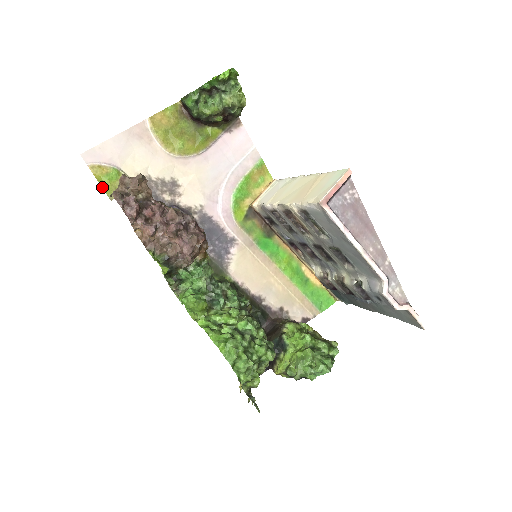
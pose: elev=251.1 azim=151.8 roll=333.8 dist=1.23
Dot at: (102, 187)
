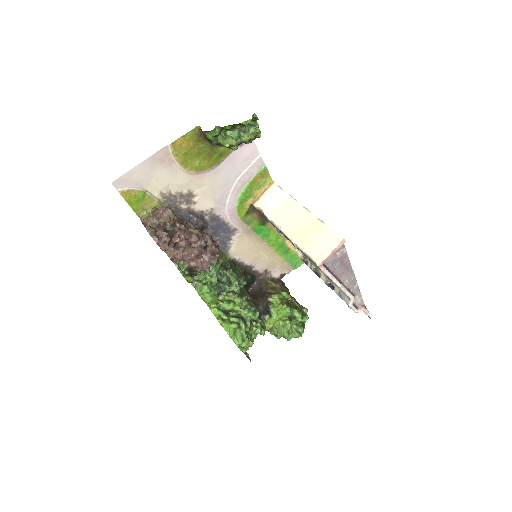
Dot at: occluded
